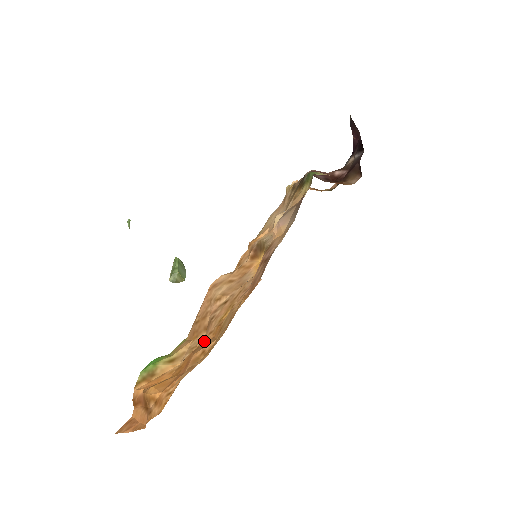
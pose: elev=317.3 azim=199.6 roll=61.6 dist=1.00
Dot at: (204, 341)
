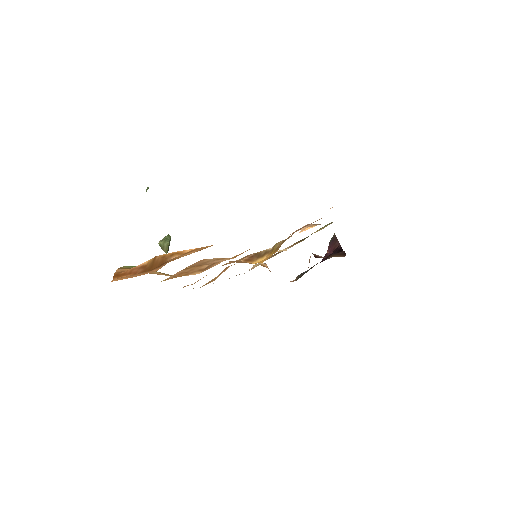
Dot at: occluded
